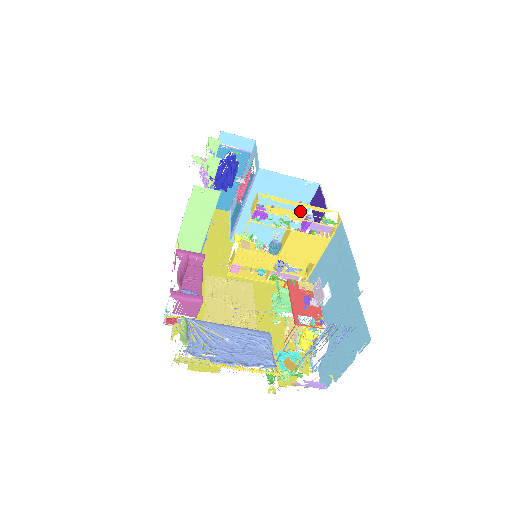
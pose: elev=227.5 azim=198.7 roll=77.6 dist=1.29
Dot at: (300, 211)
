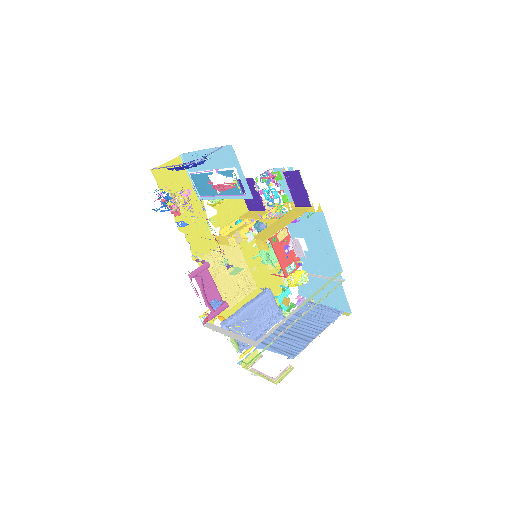
Dot at: occluded
